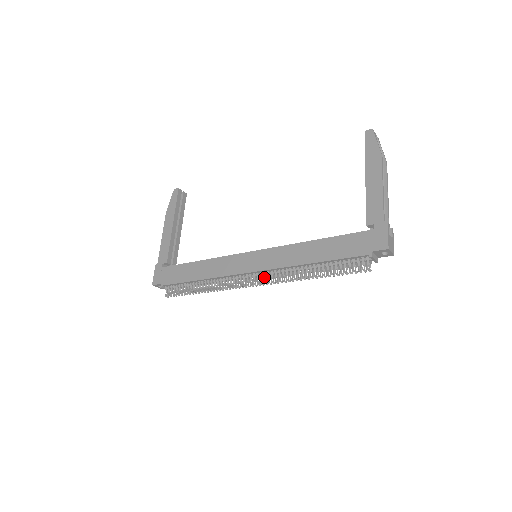
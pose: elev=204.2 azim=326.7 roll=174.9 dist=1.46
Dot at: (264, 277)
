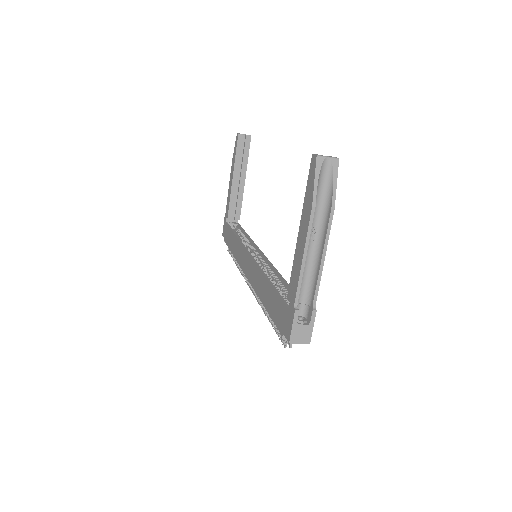
Dot at: occluded
